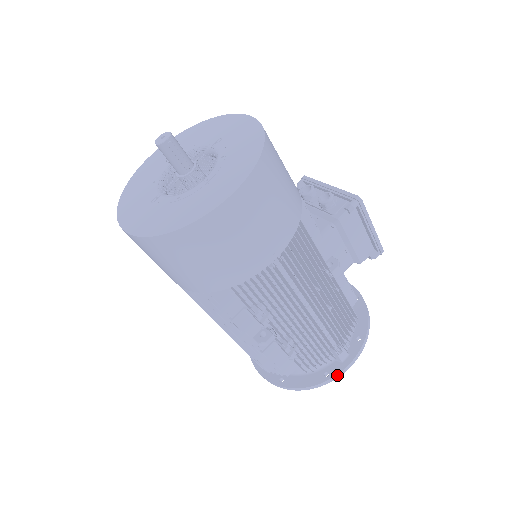
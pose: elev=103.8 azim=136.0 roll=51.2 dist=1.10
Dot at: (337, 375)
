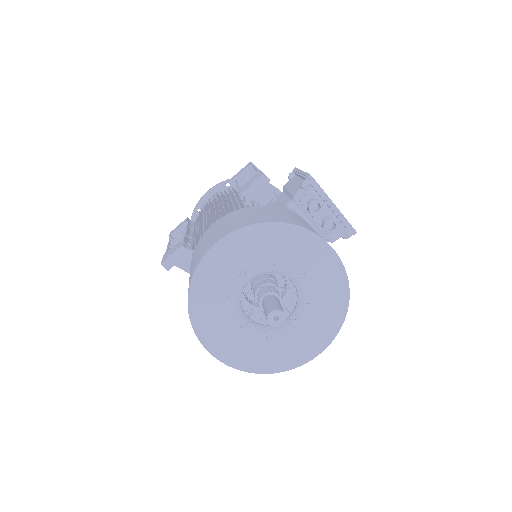
Dot at: occluded
